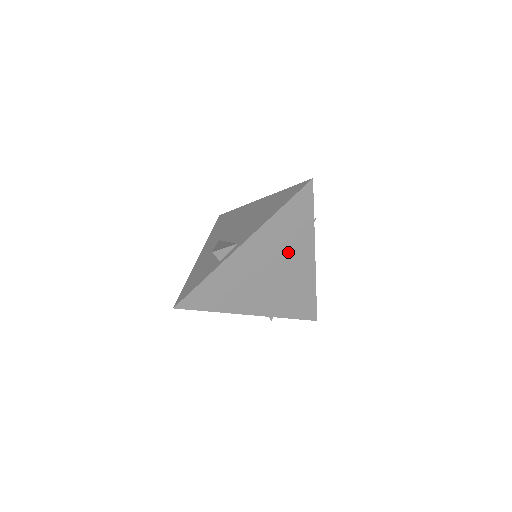
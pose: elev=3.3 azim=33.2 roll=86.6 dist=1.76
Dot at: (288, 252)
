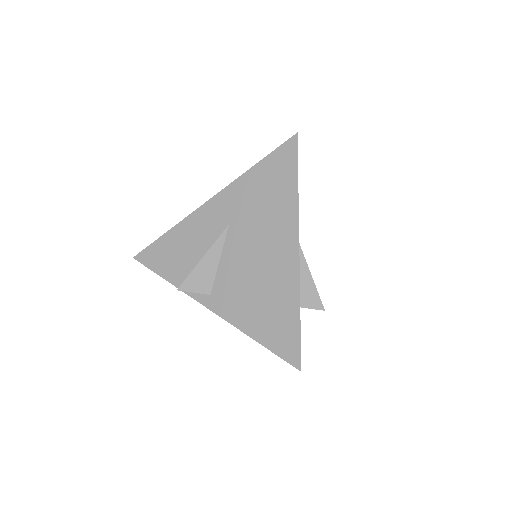
Dot at: occluded
